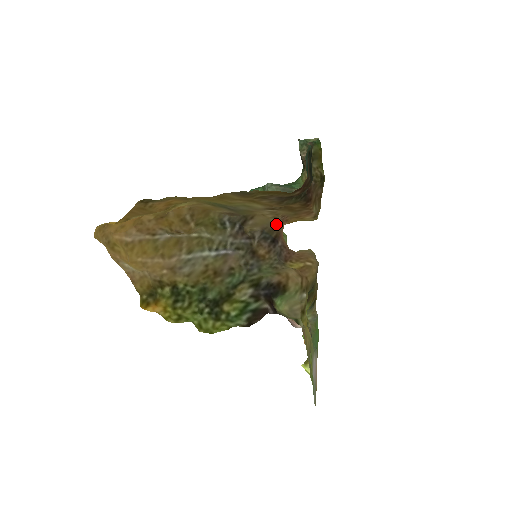
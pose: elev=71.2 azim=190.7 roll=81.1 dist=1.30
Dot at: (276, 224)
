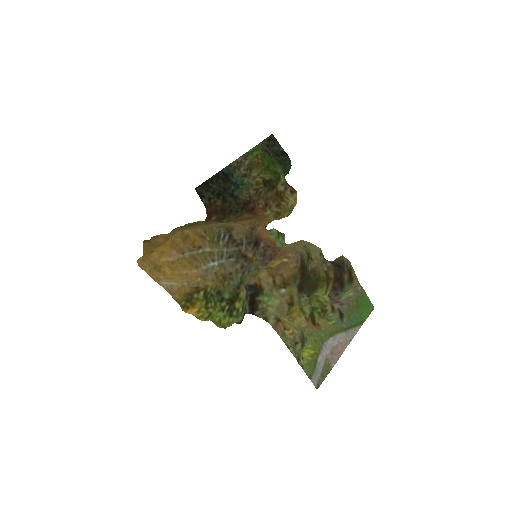
Dot at: (250, 230)
